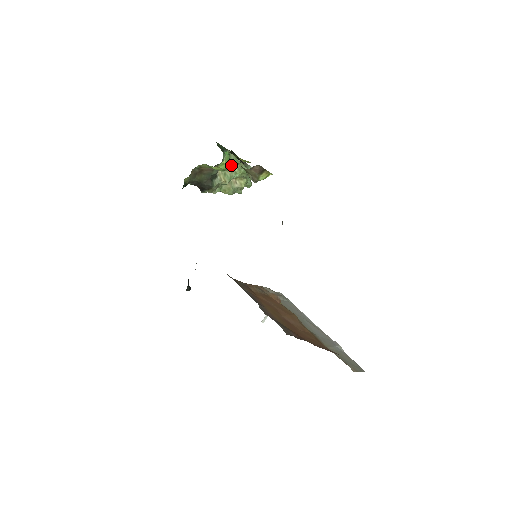
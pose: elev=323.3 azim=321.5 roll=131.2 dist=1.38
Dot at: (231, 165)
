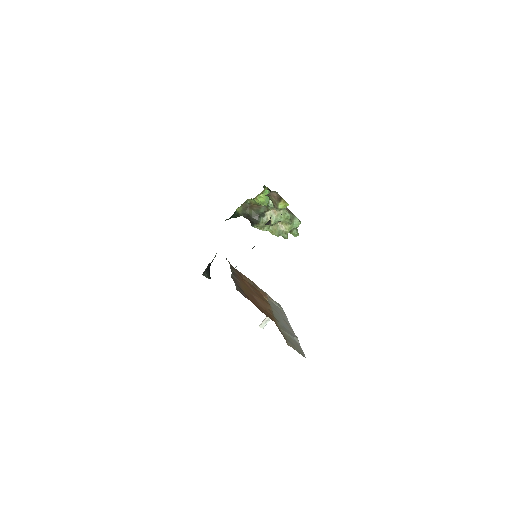
Dot at: occluded
